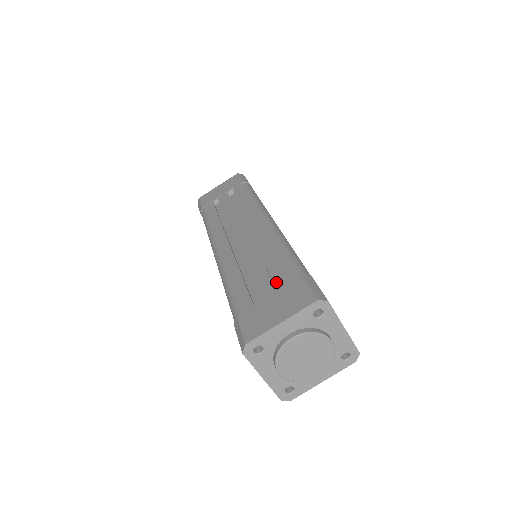
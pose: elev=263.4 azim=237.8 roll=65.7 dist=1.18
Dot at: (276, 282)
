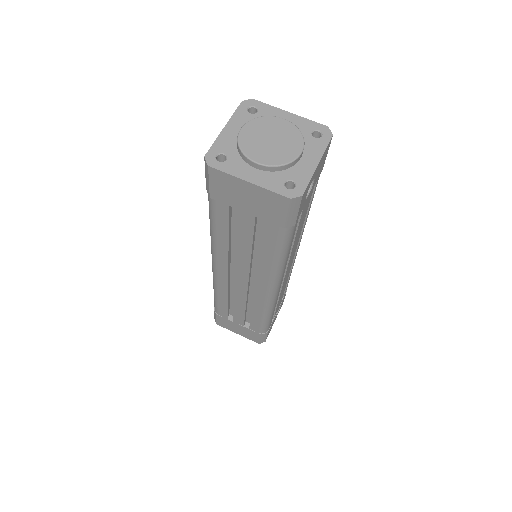
Dot at: occluded
